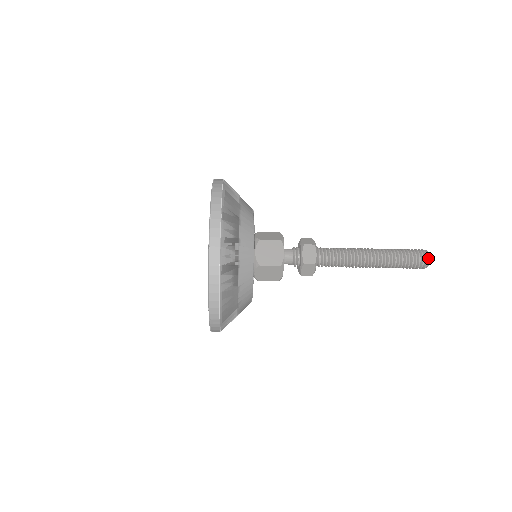
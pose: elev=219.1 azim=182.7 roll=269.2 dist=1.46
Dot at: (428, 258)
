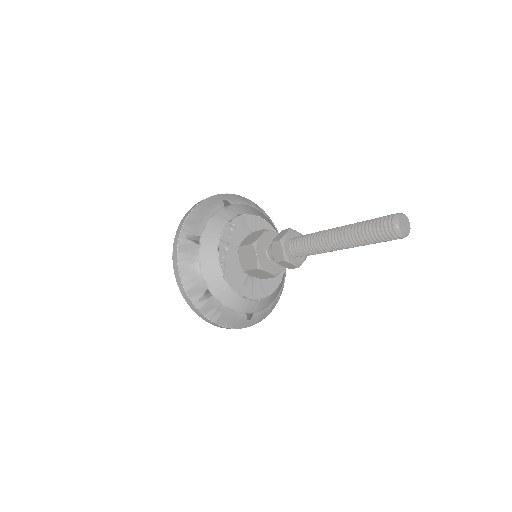
Dot at: (395, 227)
